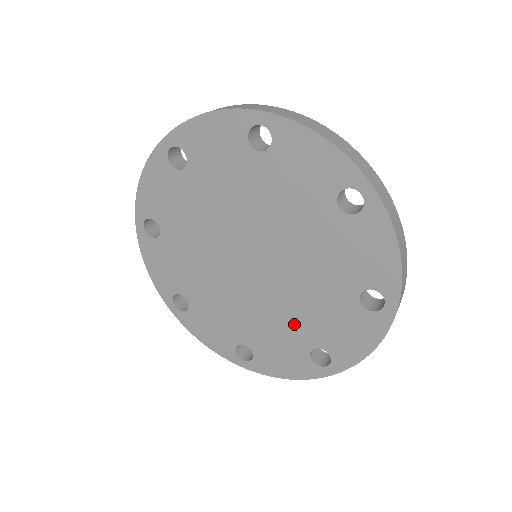
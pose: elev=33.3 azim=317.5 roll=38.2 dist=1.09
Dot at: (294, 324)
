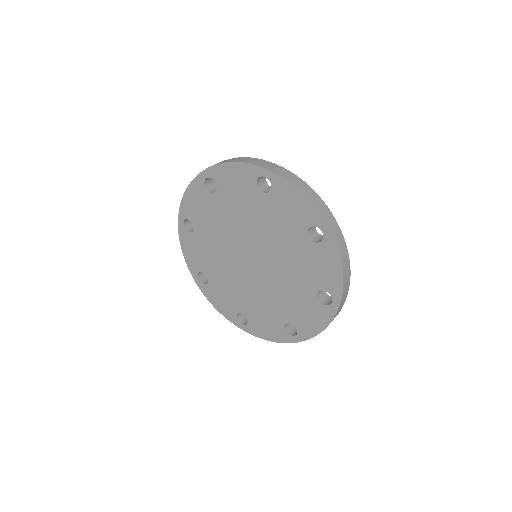
Dot at: (276, 305)
